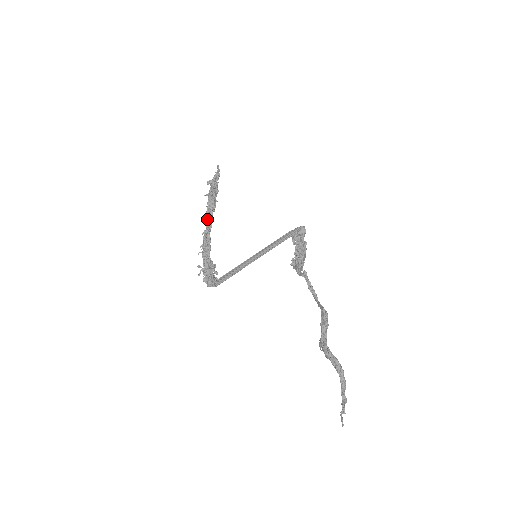
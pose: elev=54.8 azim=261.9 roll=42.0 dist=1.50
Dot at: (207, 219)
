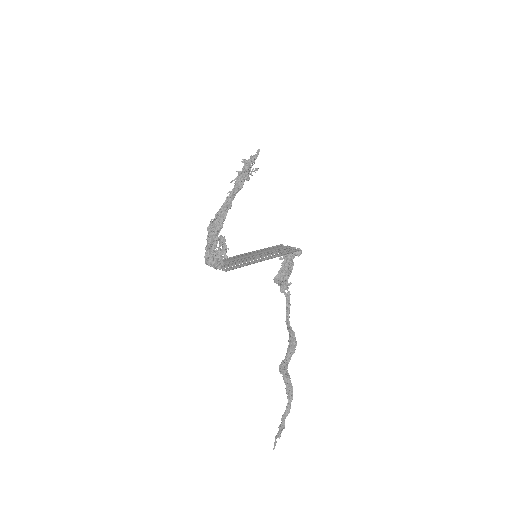
Dot at: (231, 197)
